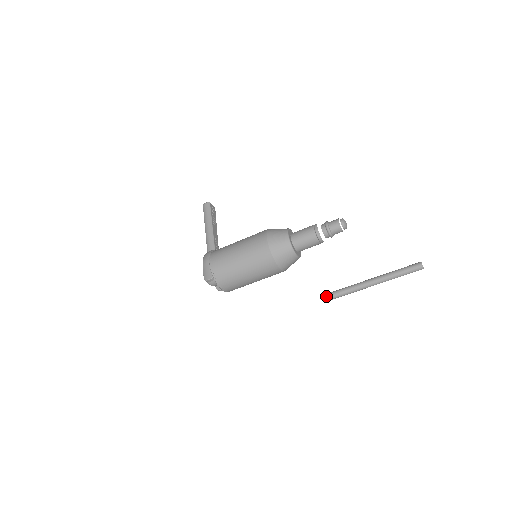
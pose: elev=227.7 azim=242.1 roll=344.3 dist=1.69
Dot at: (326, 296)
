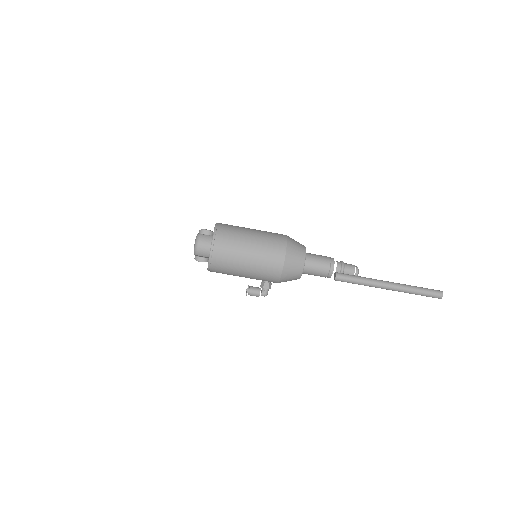
Dot at: occluded
